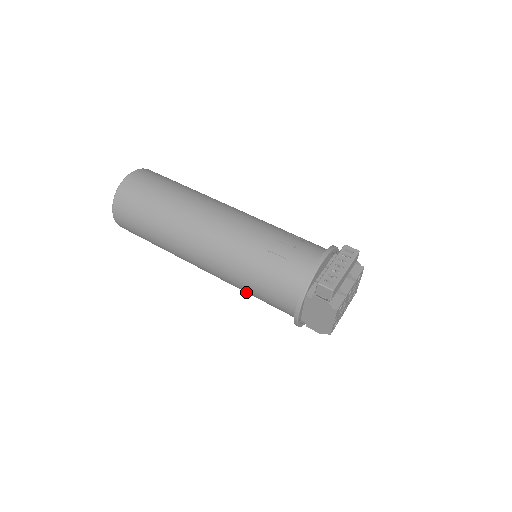
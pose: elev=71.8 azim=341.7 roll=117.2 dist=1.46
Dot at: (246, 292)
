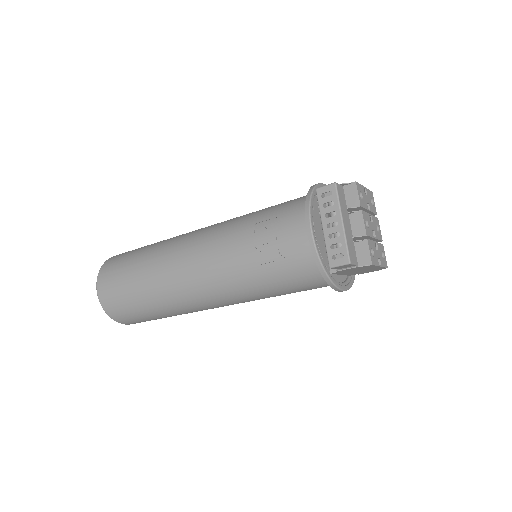
Dot at: occluded
